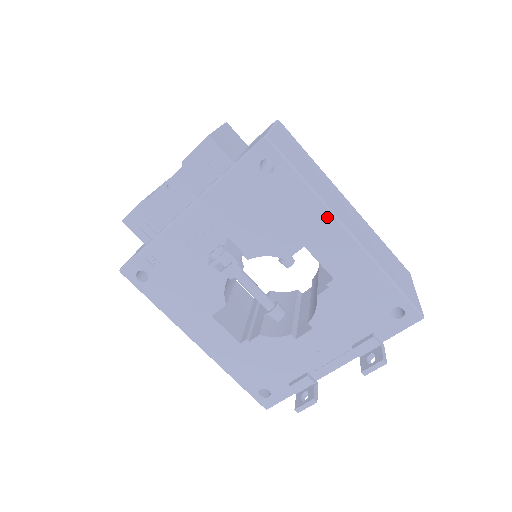
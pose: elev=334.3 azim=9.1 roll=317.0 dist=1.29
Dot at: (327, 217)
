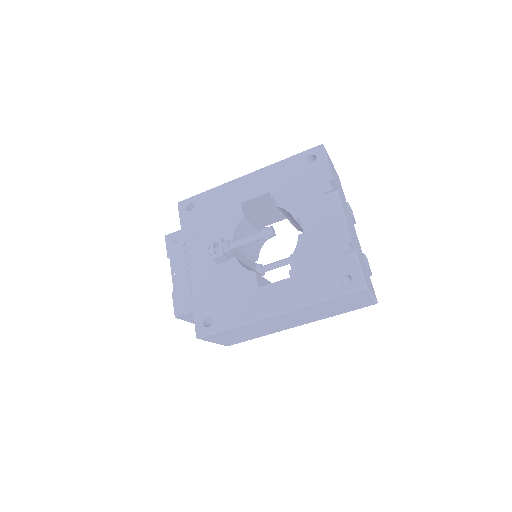
Dot at: (231, 184)
